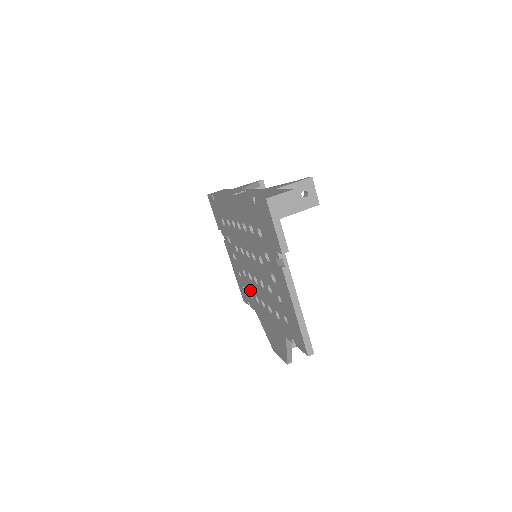
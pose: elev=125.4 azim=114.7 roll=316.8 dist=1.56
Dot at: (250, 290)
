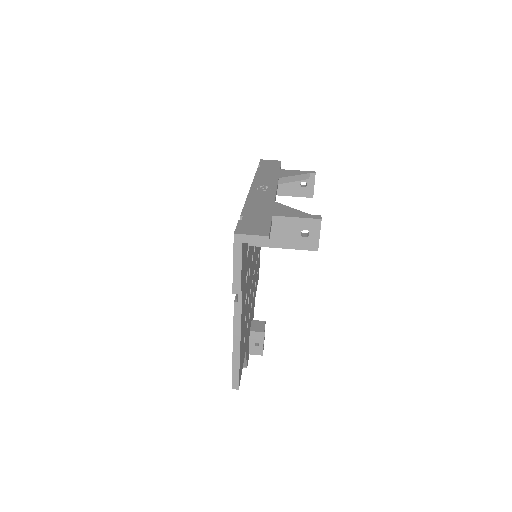
Dot at: occluded
